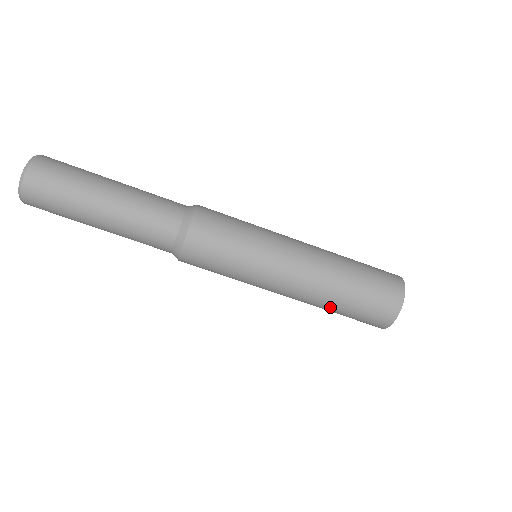
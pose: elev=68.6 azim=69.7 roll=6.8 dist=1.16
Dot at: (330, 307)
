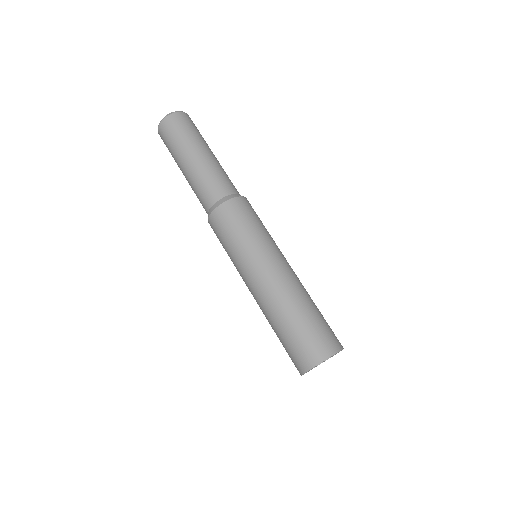
Dot at: (281, 317)
